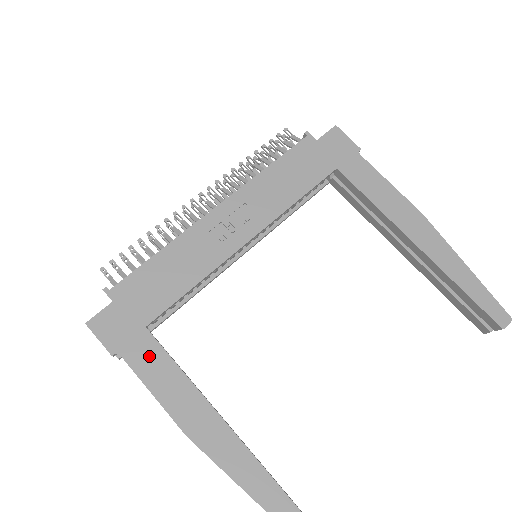
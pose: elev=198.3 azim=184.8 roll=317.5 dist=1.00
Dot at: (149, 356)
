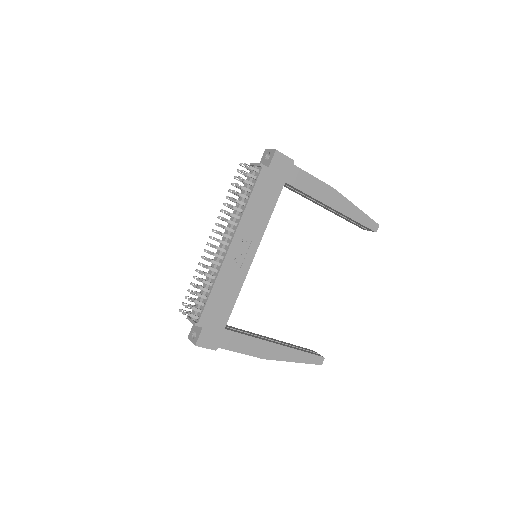
Dot at: (233, 340)
